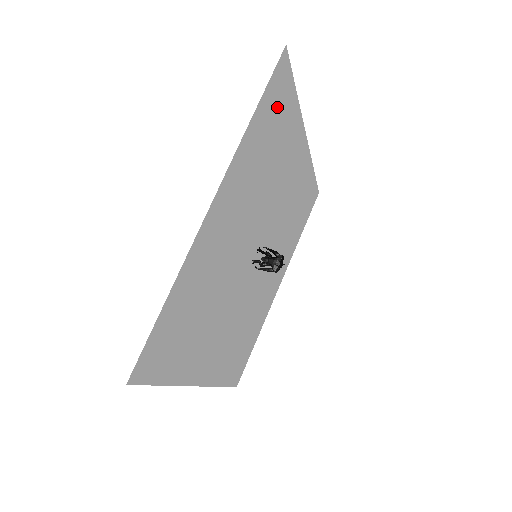
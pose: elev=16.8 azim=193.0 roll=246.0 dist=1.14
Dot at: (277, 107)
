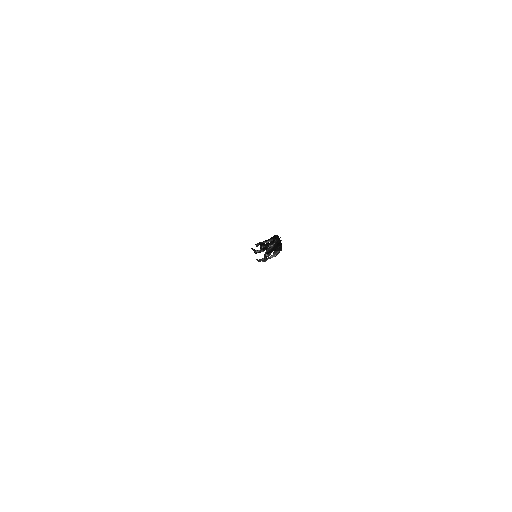
Dot at: occluded
